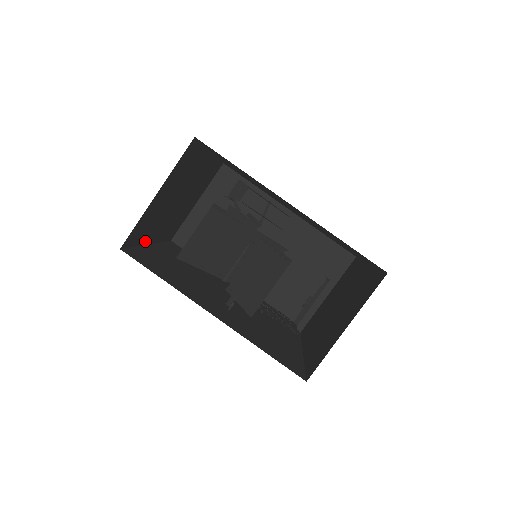
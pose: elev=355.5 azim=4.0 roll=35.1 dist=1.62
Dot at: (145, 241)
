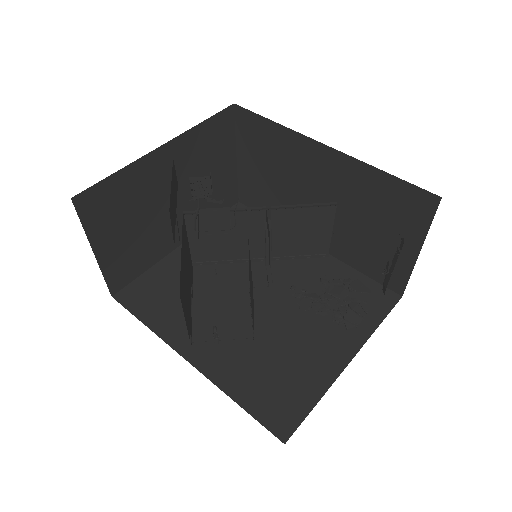
Dot at: (162, 254)
